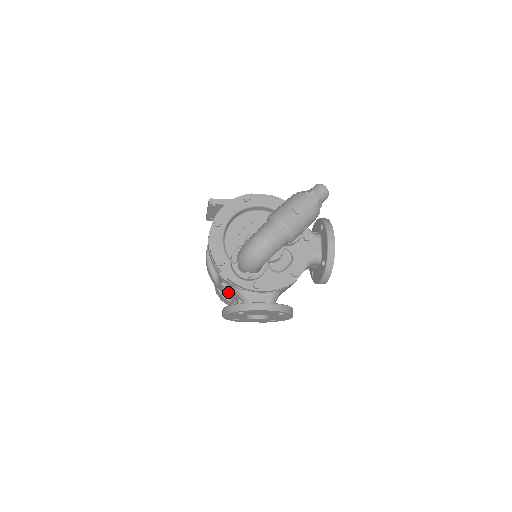
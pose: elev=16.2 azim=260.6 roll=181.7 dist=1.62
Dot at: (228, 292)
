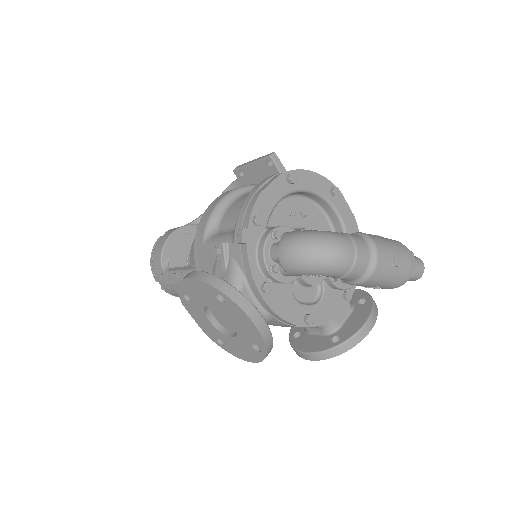
Dot at: (210, 259)
